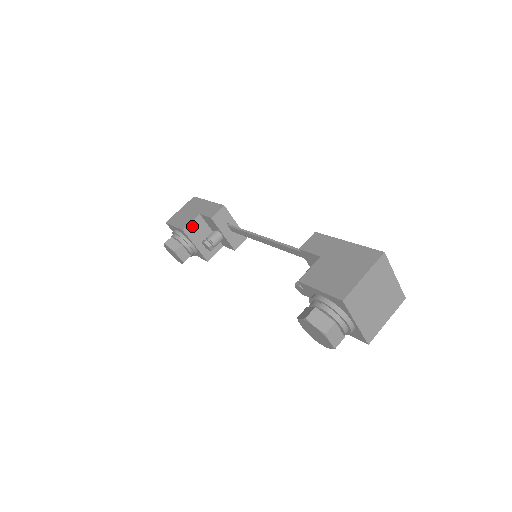
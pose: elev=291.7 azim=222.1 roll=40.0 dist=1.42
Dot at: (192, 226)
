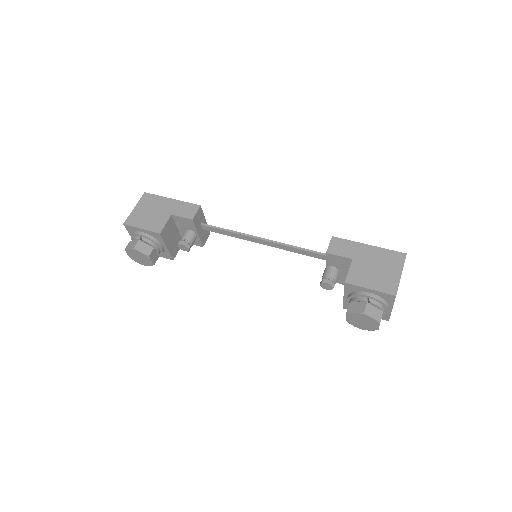
Dot at: (166, 228)
